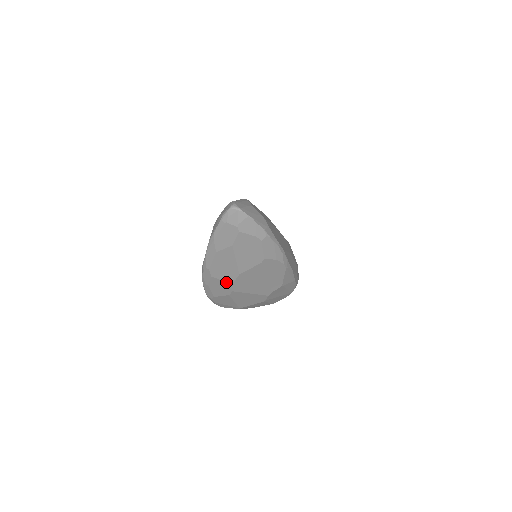
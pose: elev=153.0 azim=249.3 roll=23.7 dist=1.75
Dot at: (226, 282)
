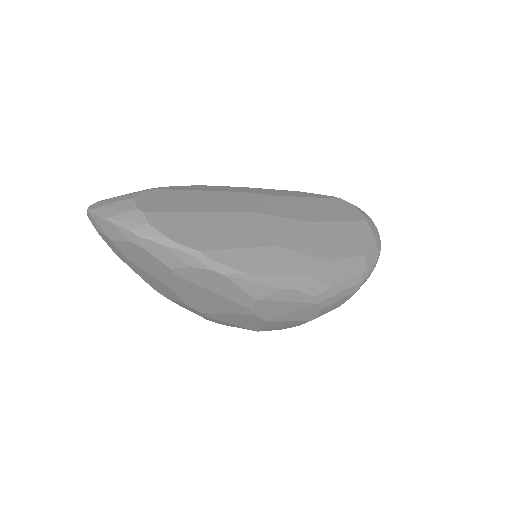
Dot at: (181, 303)
